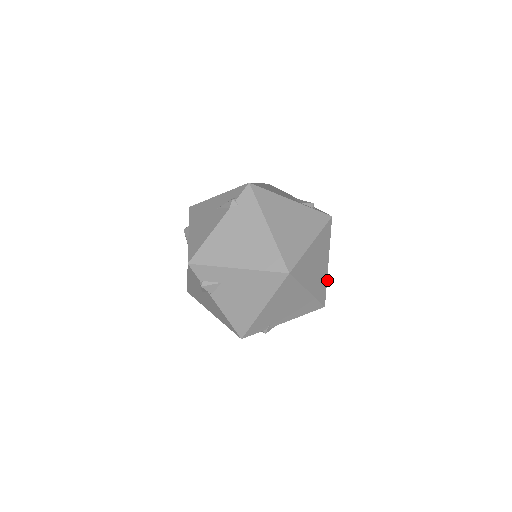
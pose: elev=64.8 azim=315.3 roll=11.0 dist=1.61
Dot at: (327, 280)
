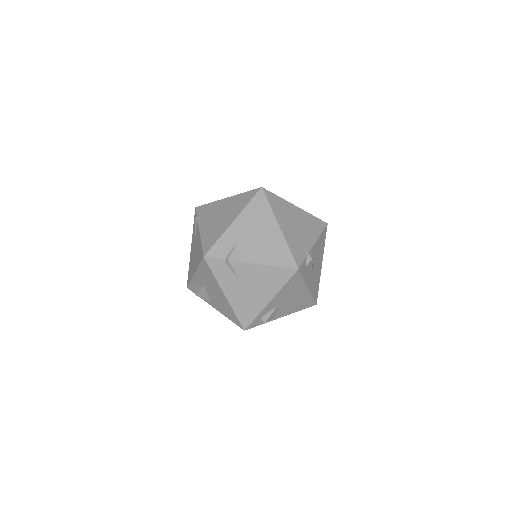
Dot at: occluded
